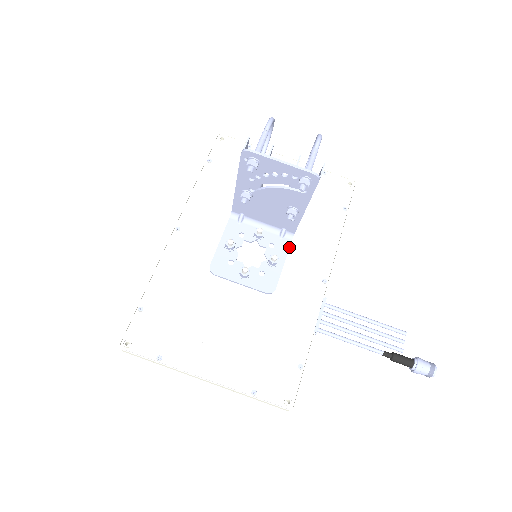
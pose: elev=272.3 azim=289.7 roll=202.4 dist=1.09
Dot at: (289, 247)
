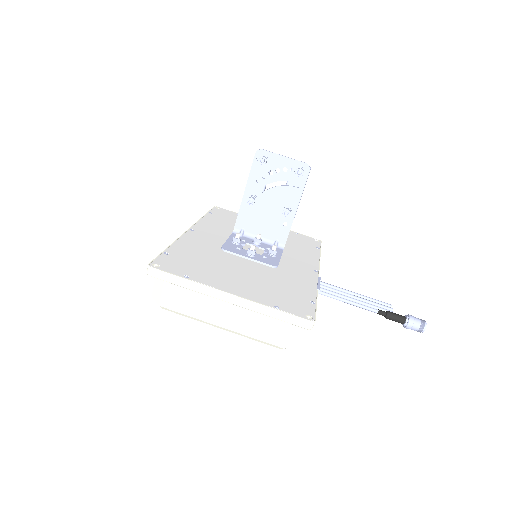
Dot at: (282, 252)
